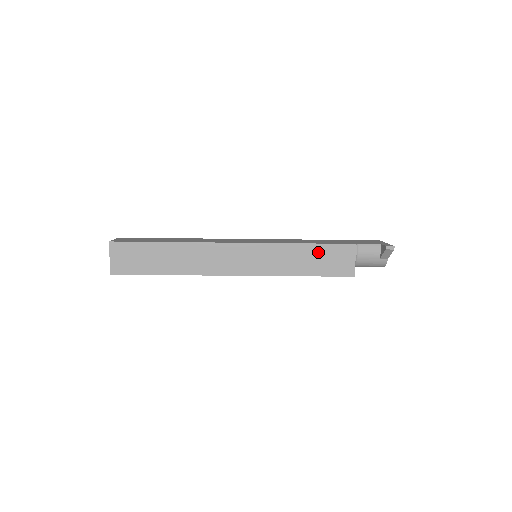
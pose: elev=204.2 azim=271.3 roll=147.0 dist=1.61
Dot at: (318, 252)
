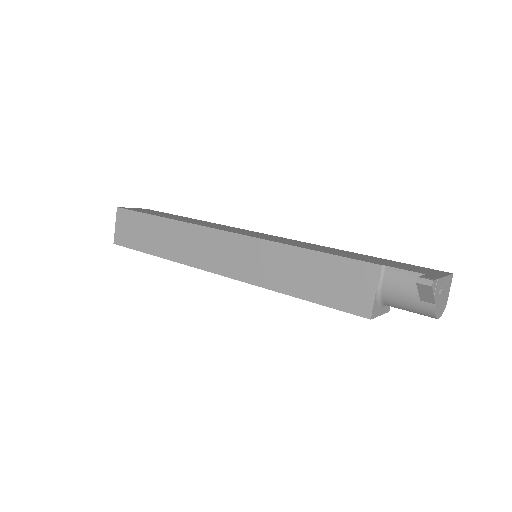
Dot at: (321, 265)
